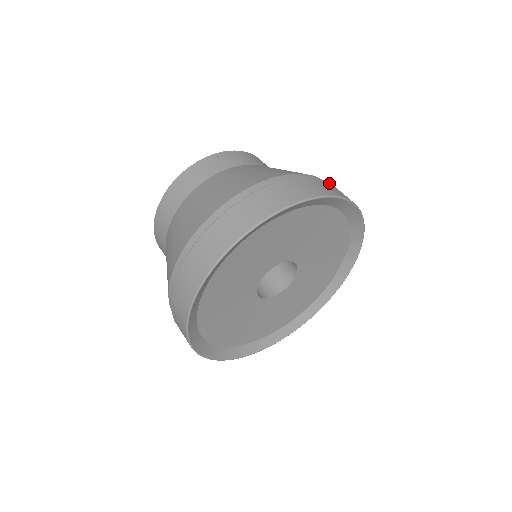
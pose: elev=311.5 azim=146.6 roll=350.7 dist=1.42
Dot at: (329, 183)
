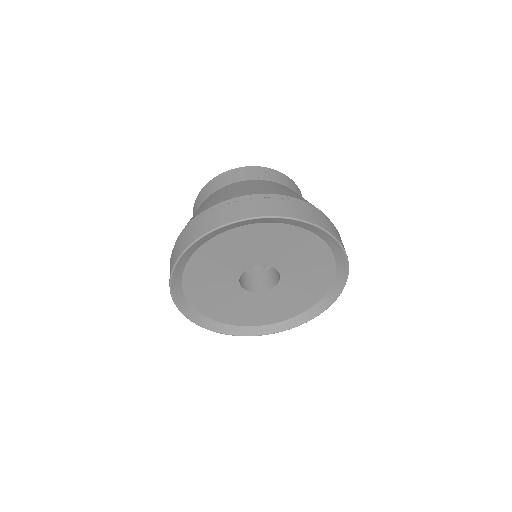
Dot at: (324, 216)
